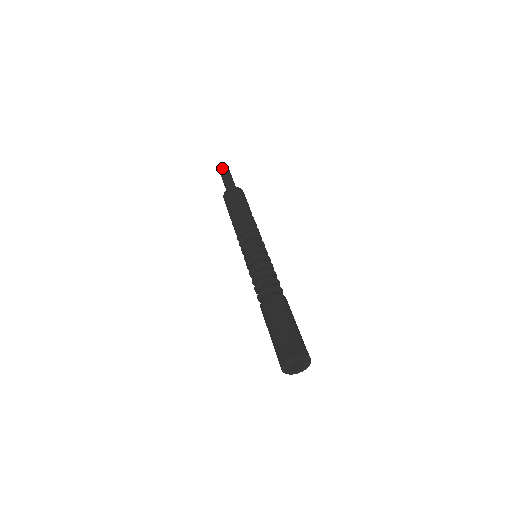
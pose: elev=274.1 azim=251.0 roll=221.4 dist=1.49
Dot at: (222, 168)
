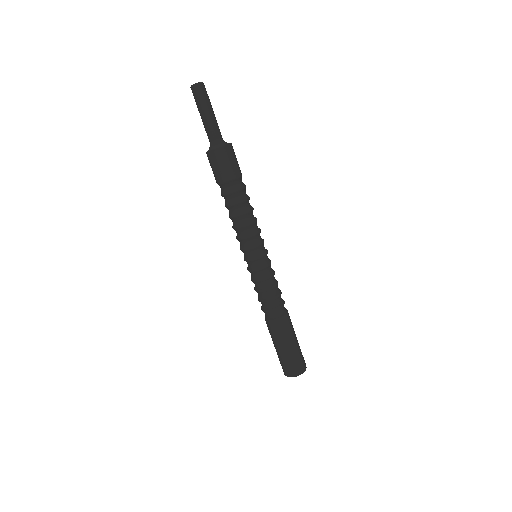
Dot at: (194, 89)
